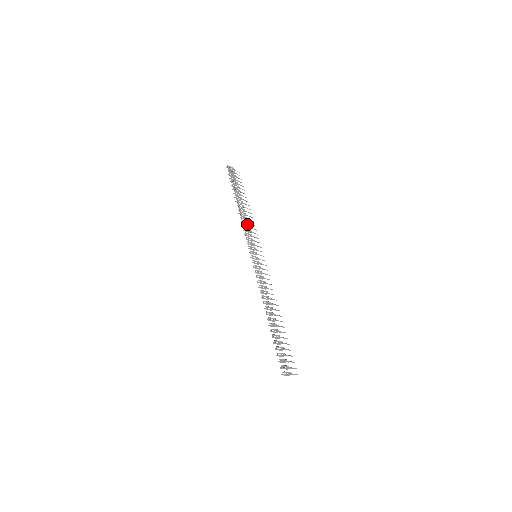
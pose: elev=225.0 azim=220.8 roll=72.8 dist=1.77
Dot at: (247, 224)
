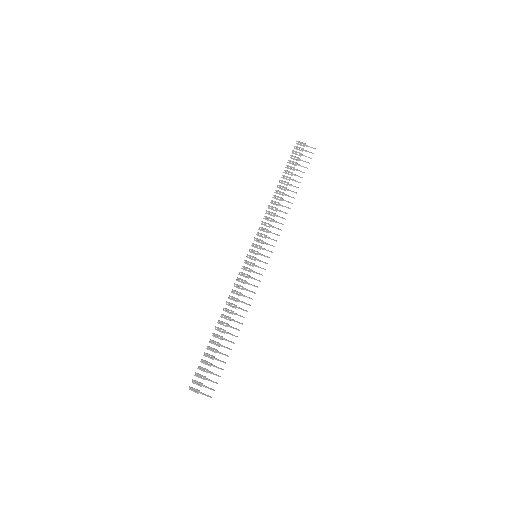
Dot at: (274, 216)
